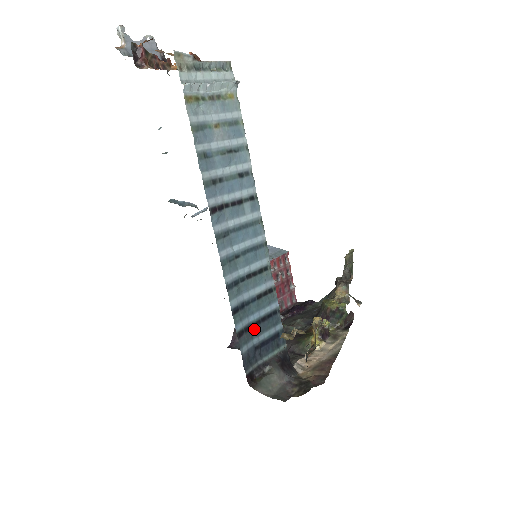
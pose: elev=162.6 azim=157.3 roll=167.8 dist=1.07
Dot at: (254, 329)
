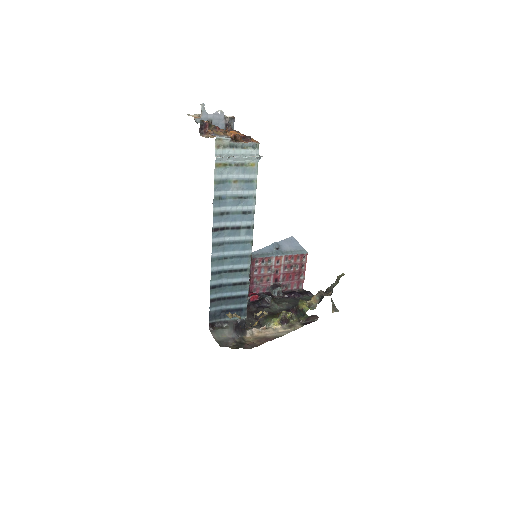
Dot at: (225, 301)
